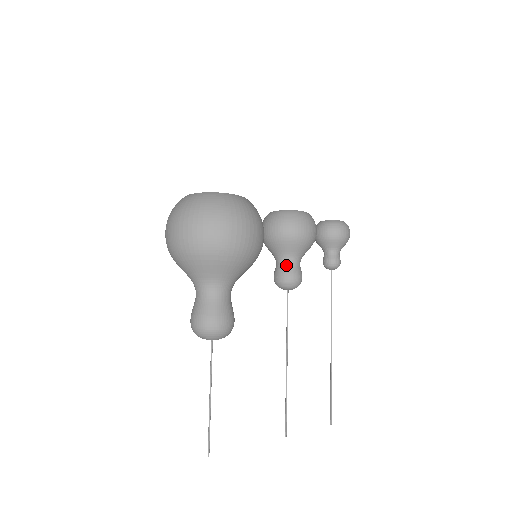
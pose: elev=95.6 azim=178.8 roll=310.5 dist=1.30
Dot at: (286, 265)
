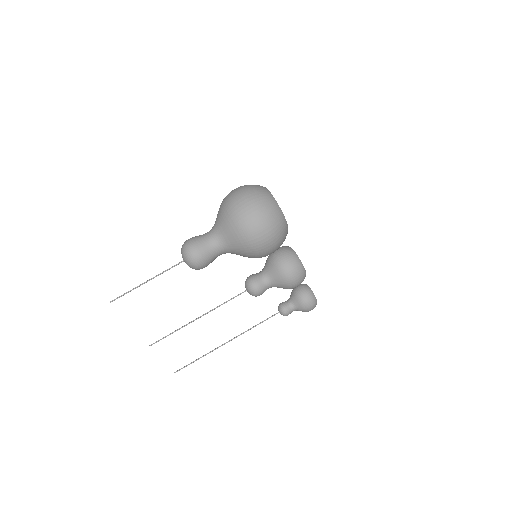
Dot at: (262, 279)
